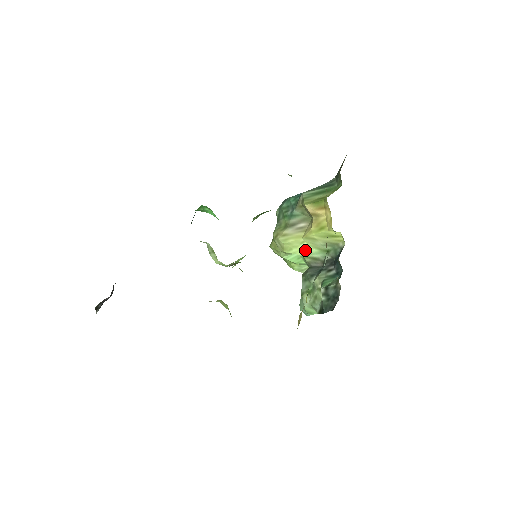
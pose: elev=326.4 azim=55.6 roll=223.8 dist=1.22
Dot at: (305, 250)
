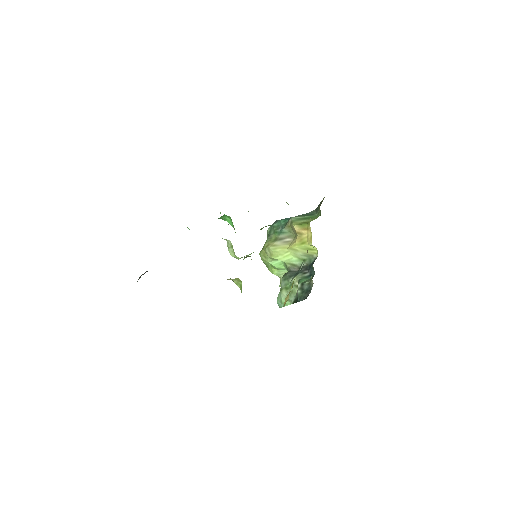
Dot at: (288, 258)
